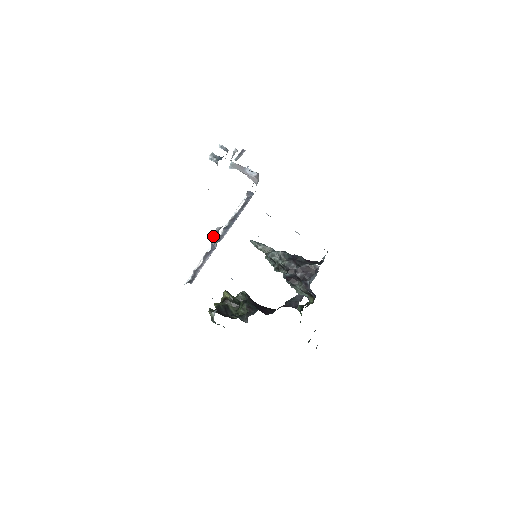
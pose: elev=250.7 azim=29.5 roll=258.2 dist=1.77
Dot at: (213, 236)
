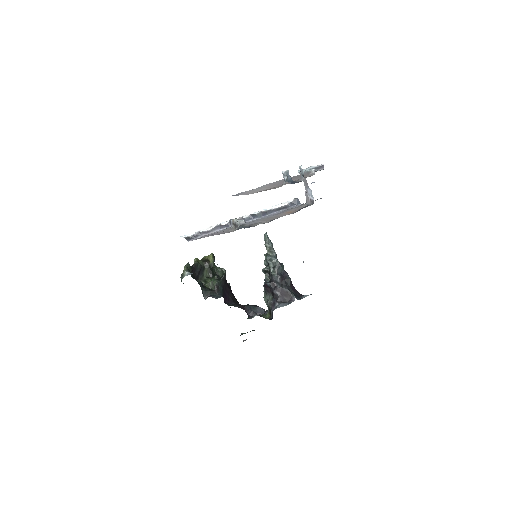
Dot at: (235, 221)
